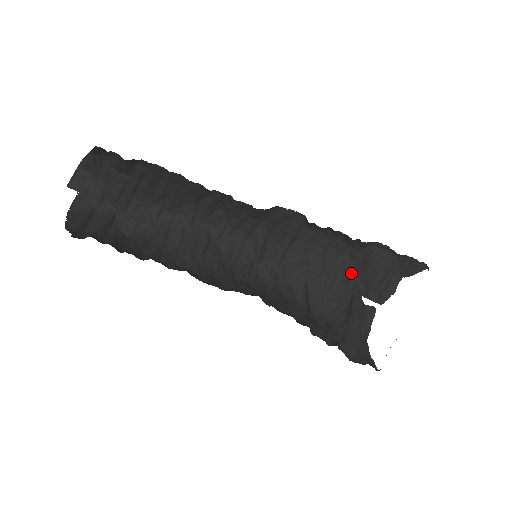
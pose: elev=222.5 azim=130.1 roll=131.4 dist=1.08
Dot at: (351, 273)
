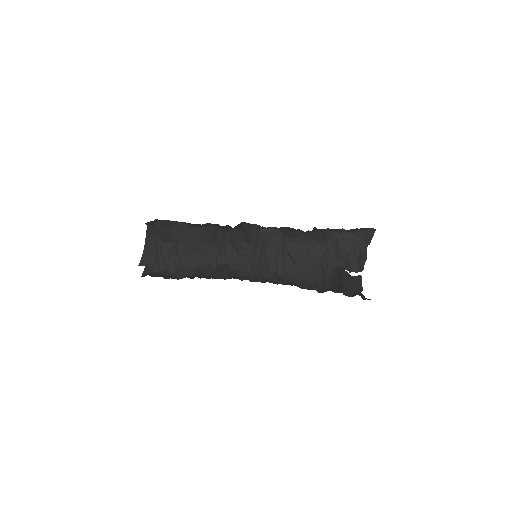
Dot at: (334, 262)
